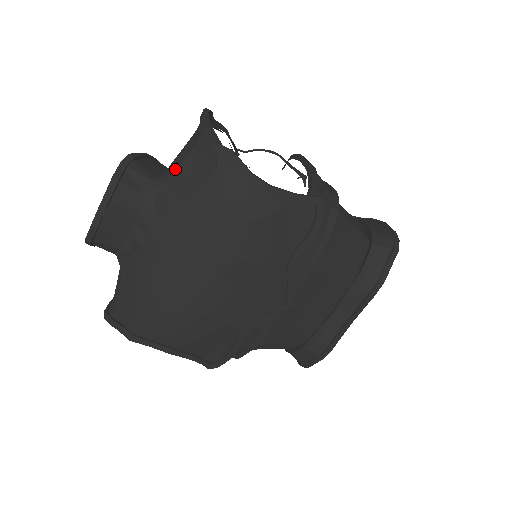
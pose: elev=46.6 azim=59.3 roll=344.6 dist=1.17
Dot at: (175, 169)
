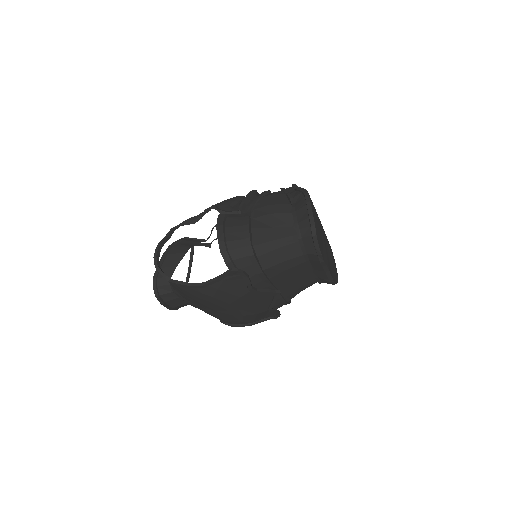
Dot at: occluded
